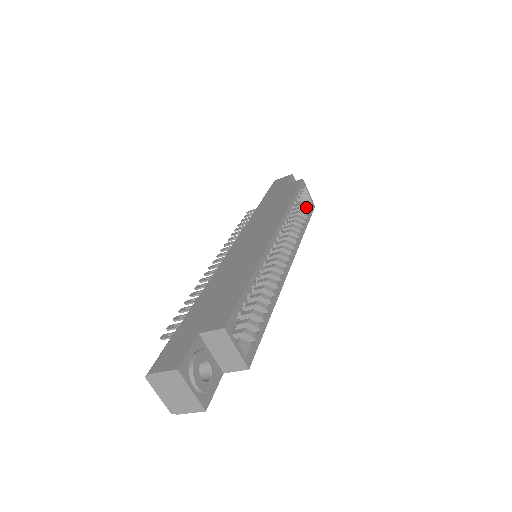
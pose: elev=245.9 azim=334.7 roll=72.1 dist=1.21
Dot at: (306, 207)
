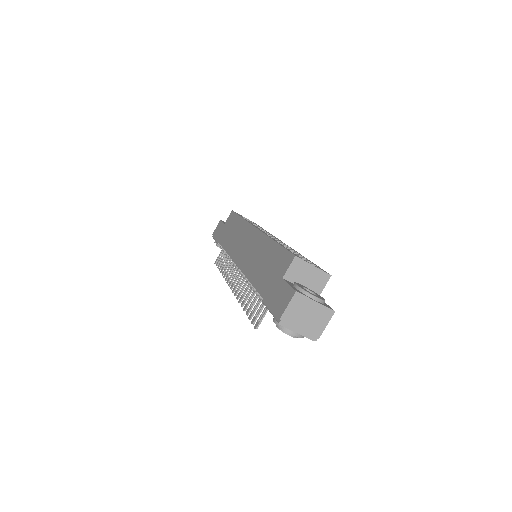
Dot at: occluded
